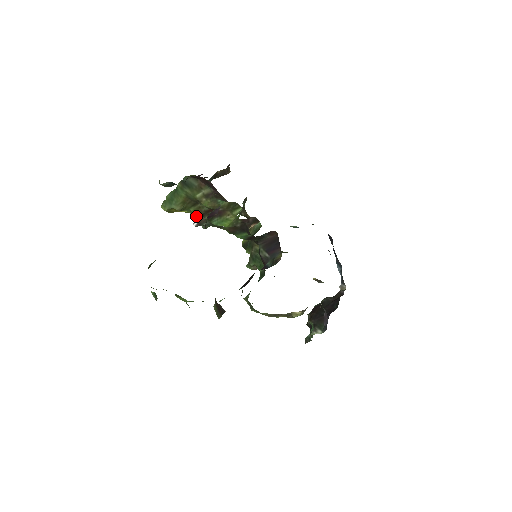
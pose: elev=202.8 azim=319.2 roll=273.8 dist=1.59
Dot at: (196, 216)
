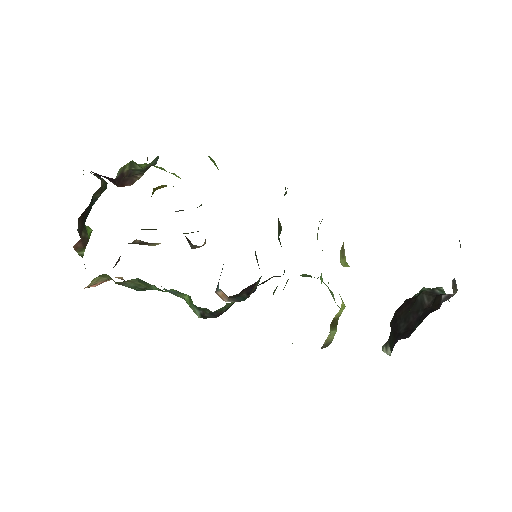
Dot at: occluded
